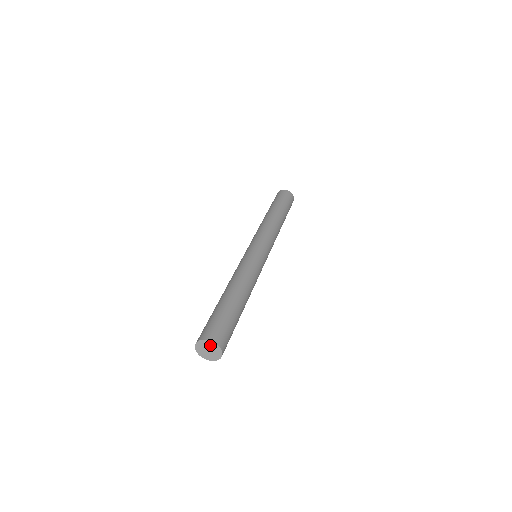
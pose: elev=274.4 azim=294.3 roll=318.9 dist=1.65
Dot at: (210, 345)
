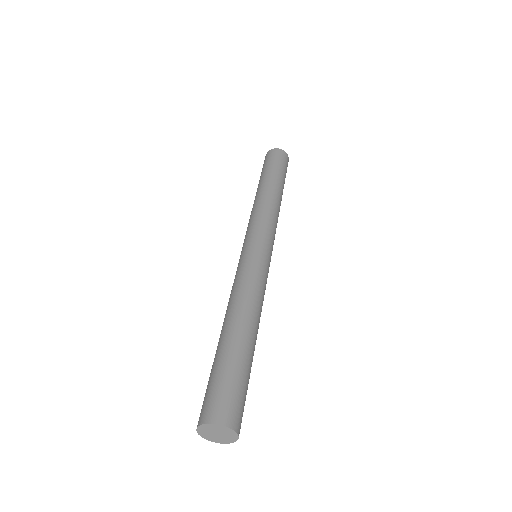
Dot at: (225, 431)
